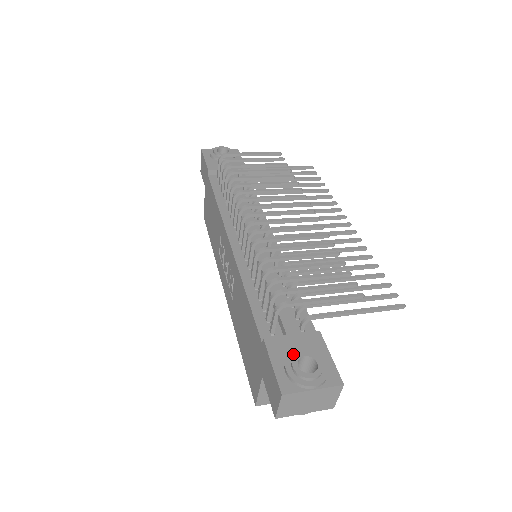
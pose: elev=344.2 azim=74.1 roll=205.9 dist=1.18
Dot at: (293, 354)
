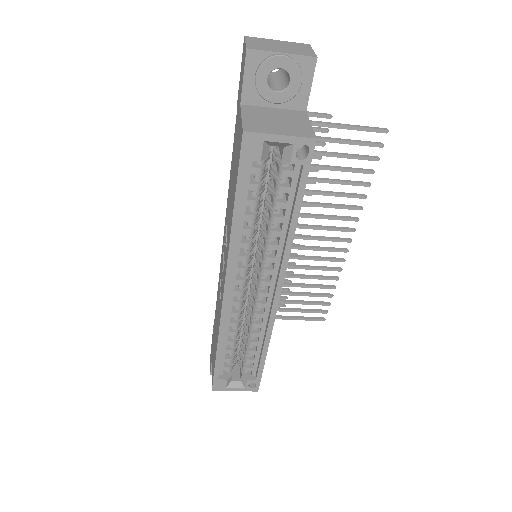
Dot at: occluded
